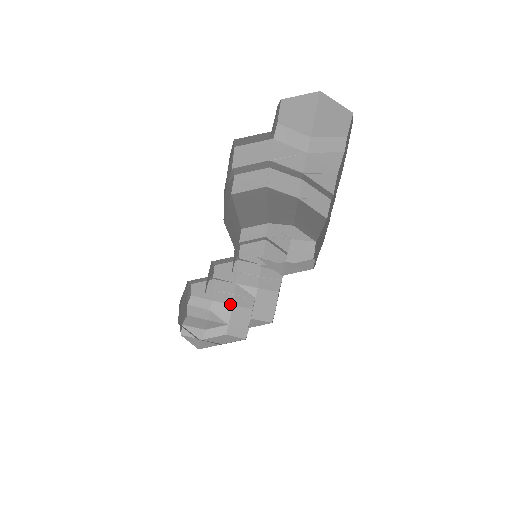
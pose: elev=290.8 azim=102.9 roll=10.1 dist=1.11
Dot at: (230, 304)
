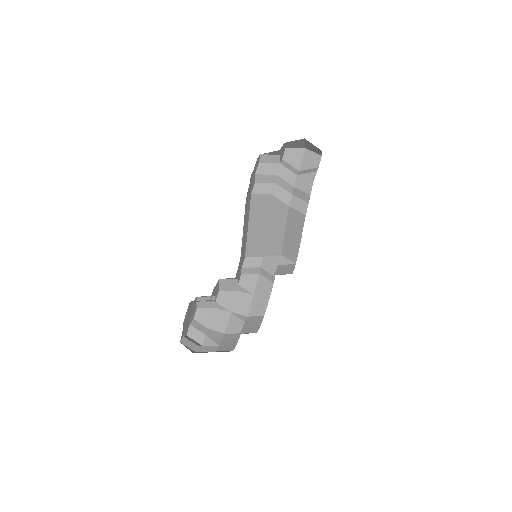
Dot at: (223, 333)
